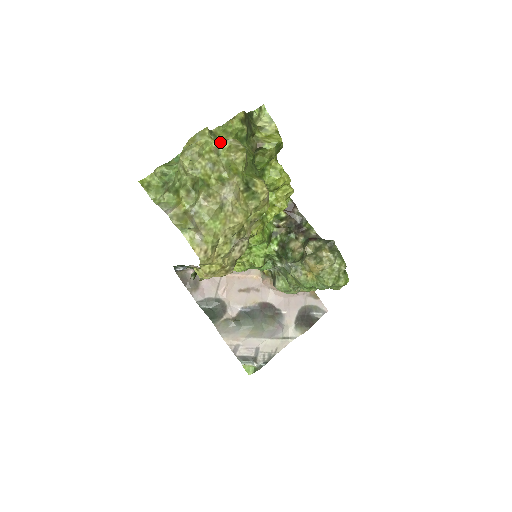
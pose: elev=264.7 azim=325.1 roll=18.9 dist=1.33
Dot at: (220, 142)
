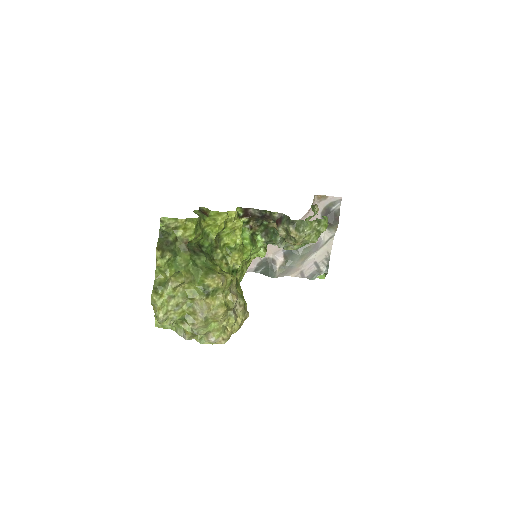
Dot at: (167, 293)
